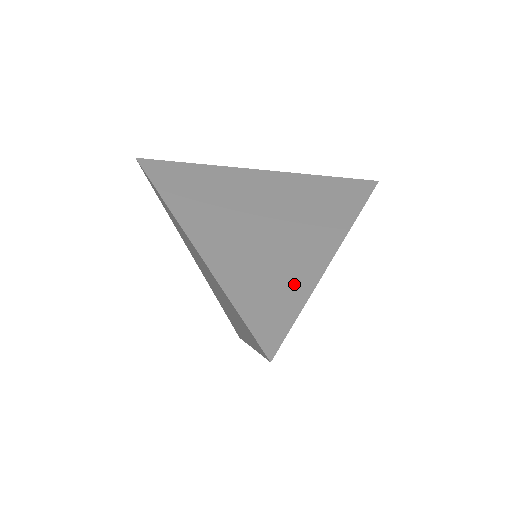
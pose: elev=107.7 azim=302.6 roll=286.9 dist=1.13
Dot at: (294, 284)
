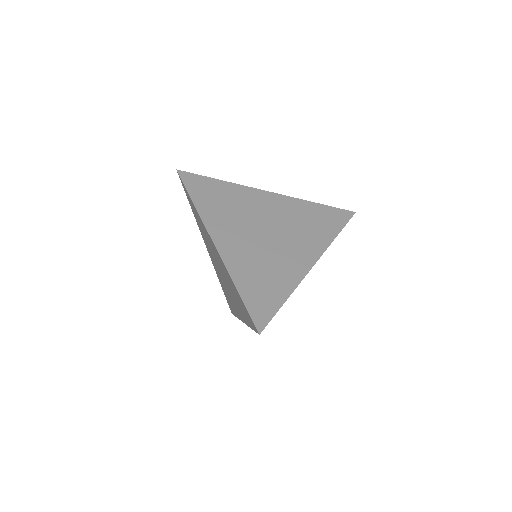
Dot at: (282, 283)
